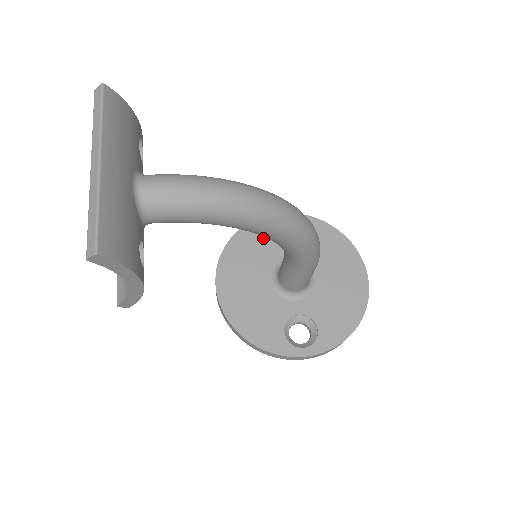
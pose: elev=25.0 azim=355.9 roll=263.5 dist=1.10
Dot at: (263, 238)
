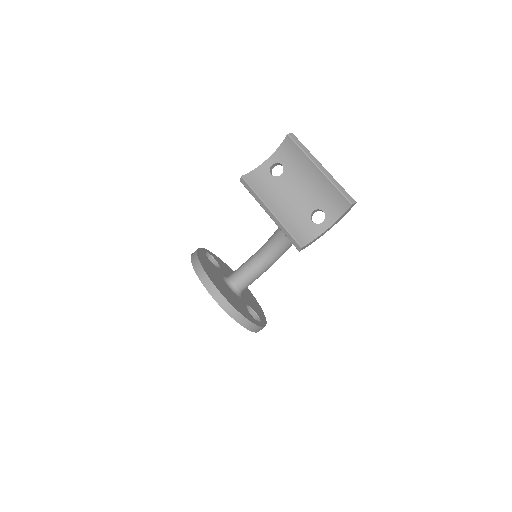
Dot at: (208, 260)
